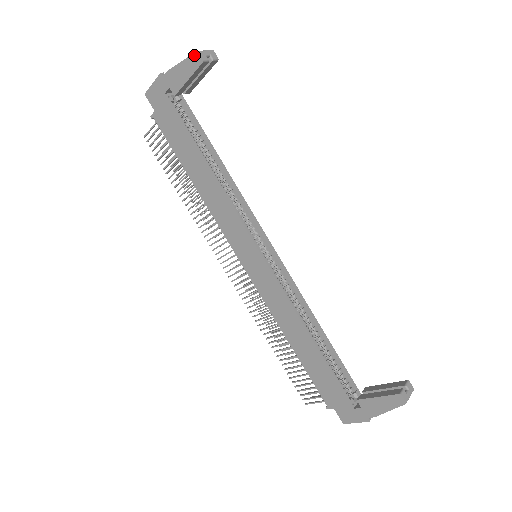
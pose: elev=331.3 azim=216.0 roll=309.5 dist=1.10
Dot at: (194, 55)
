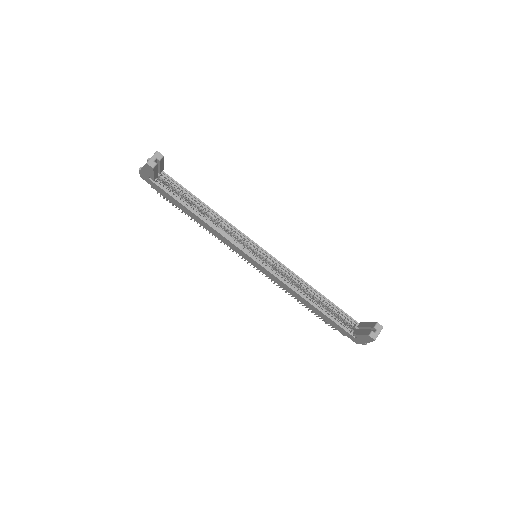
Dot at: (147, 165)
